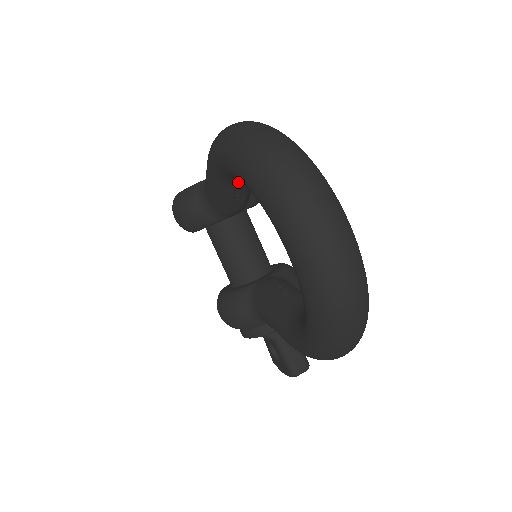
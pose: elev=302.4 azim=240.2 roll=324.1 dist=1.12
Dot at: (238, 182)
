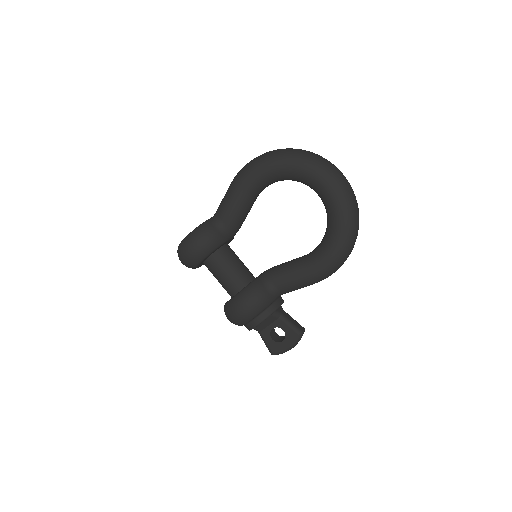
Dot at: (259, 190)
